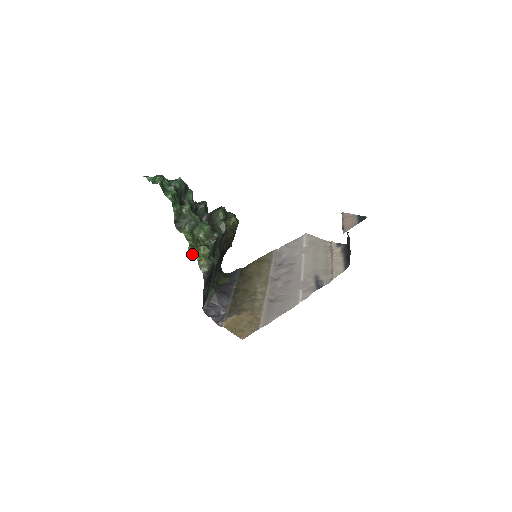
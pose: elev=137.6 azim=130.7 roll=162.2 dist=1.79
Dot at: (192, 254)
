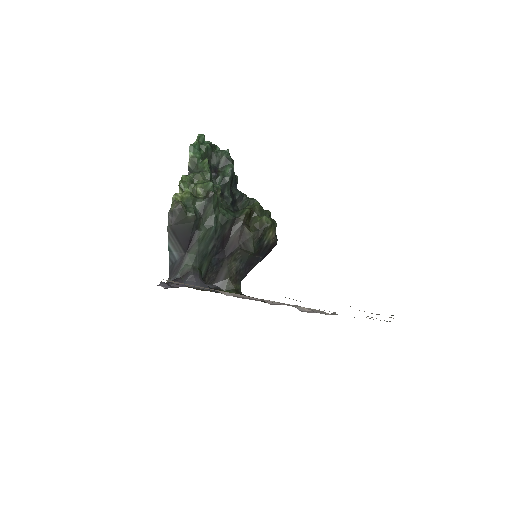
Dot at: occluded
